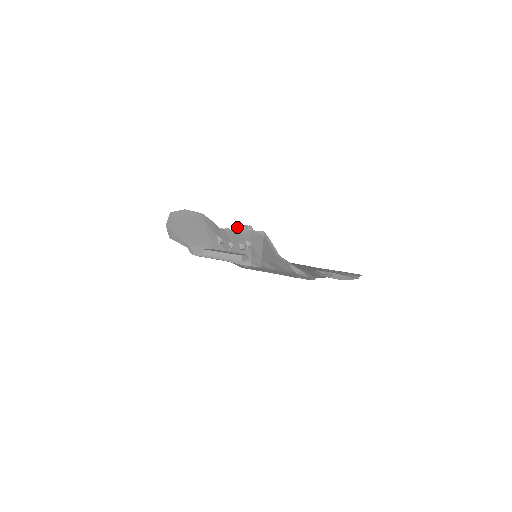
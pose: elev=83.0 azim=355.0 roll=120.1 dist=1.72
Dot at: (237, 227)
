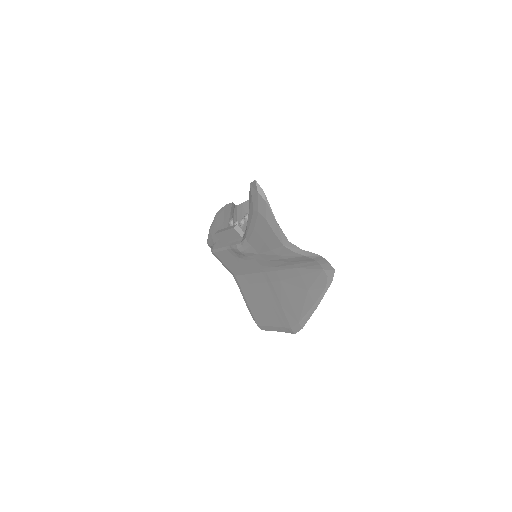
Dot at: occluded
